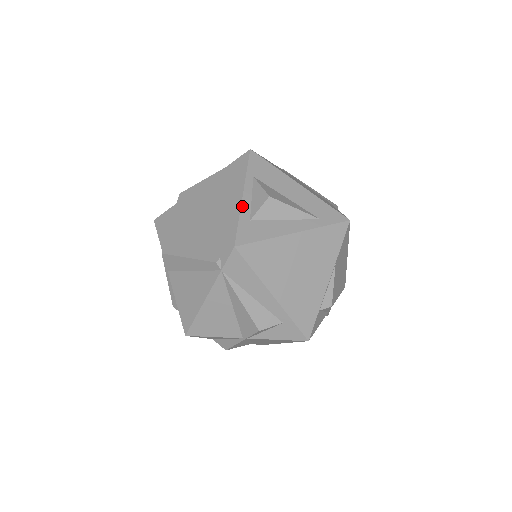
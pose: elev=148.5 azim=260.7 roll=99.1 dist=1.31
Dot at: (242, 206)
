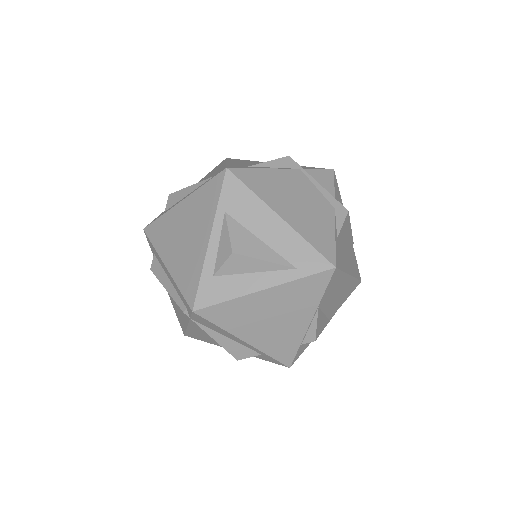
Dot at: (206, 257)
